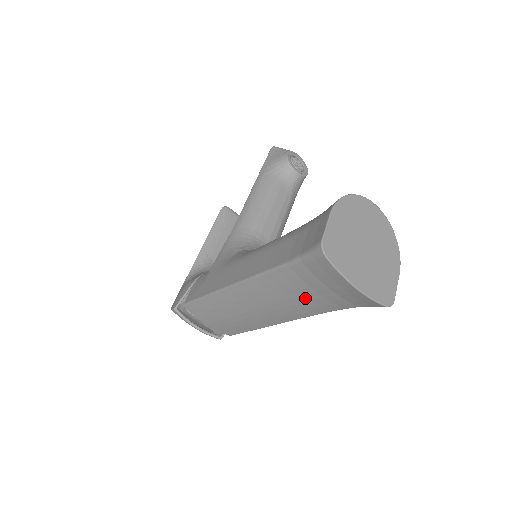
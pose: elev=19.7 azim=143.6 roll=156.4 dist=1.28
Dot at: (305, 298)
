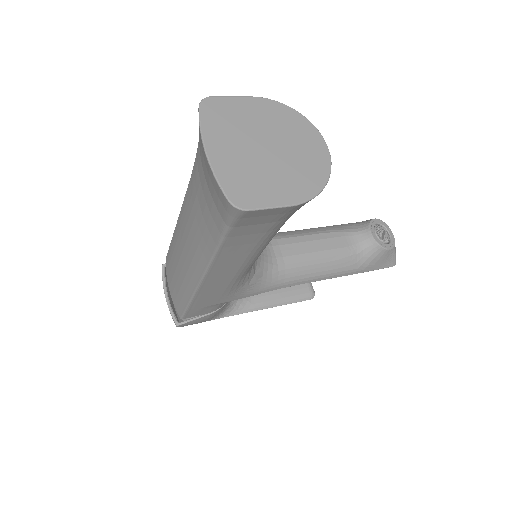
Dot at: (201, 212)
